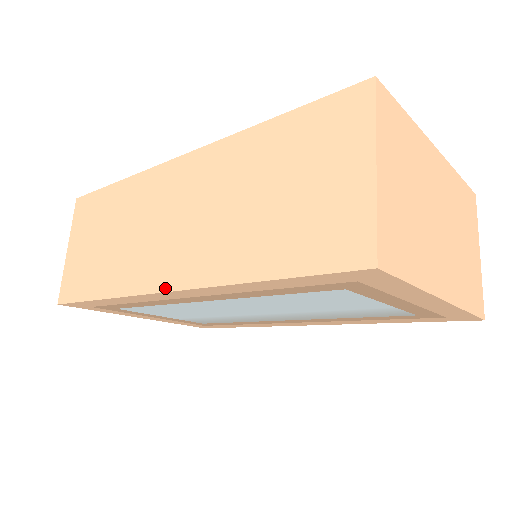
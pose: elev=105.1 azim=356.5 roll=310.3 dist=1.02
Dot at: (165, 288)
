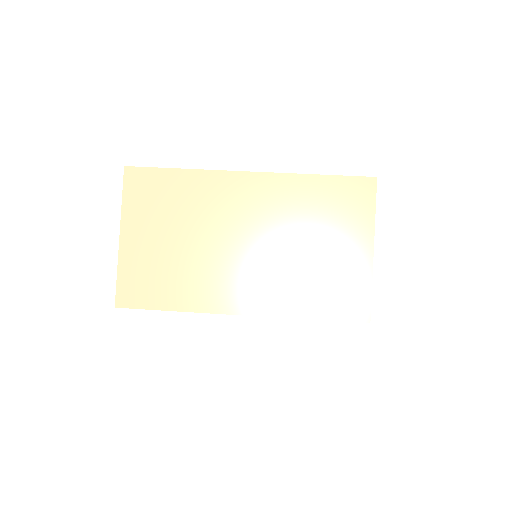
Dot at: occluded
